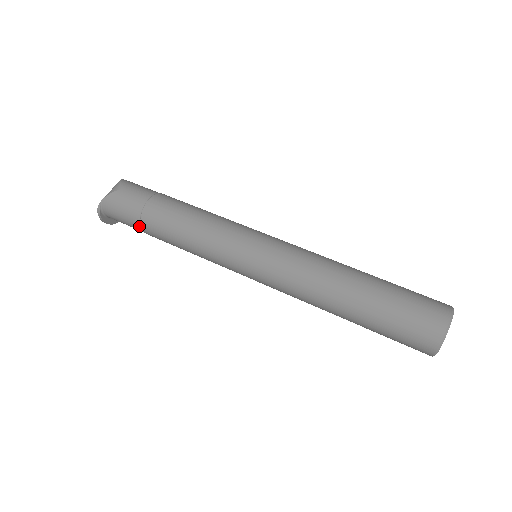
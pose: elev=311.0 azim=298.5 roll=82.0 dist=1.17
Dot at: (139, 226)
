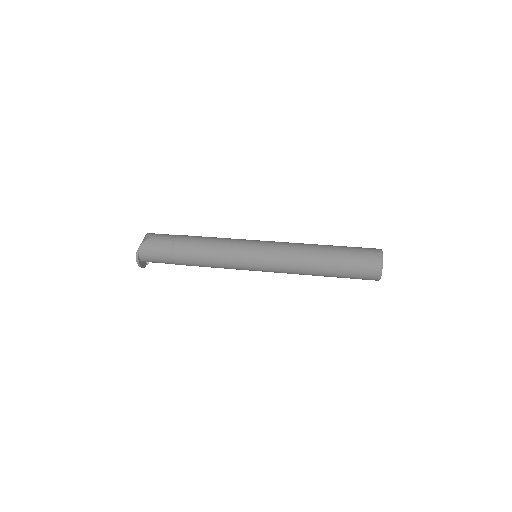
Dot at: (170, 257)
